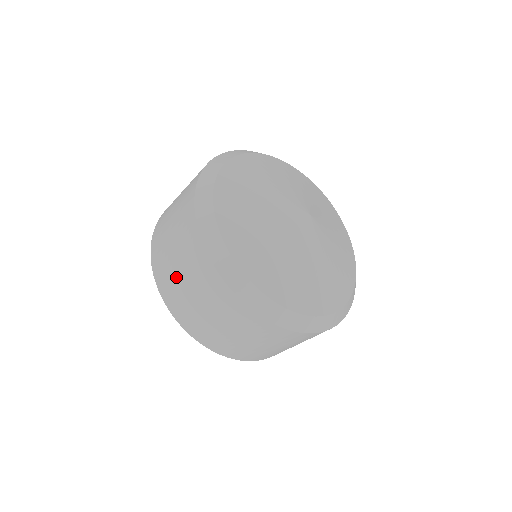
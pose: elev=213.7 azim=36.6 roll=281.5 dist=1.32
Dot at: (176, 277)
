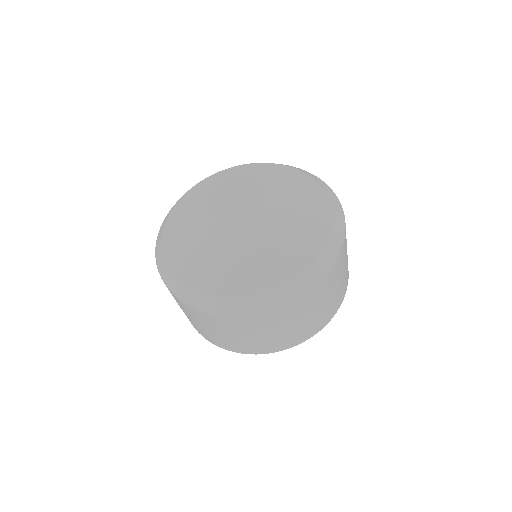
Dot at: (231, 339)
